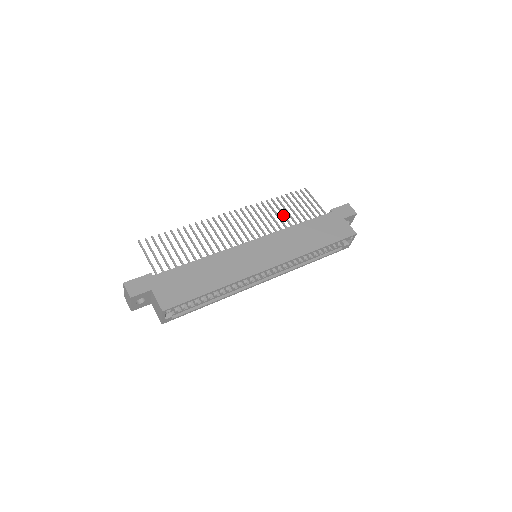
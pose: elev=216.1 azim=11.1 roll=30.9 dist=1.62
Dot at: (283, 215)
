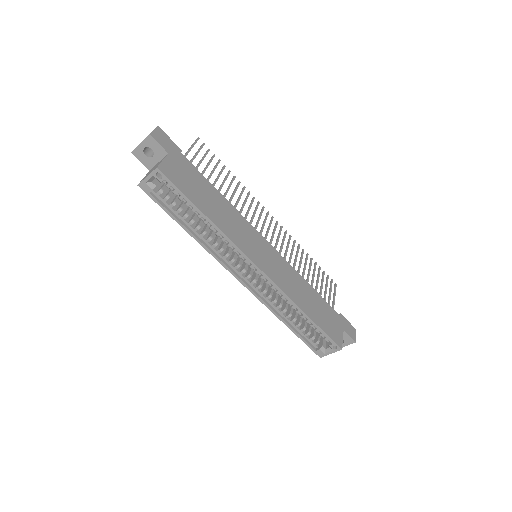
Dot at: (304, 269)
